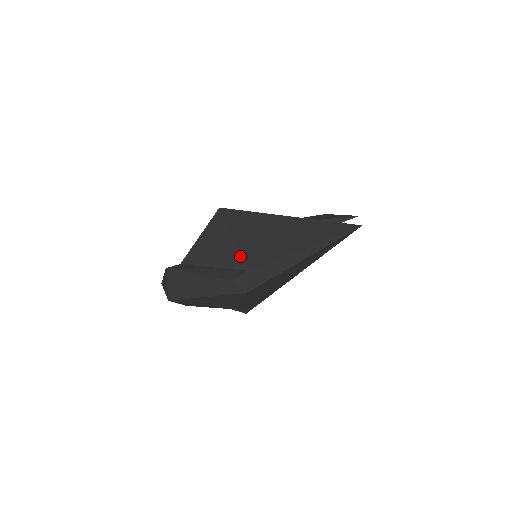
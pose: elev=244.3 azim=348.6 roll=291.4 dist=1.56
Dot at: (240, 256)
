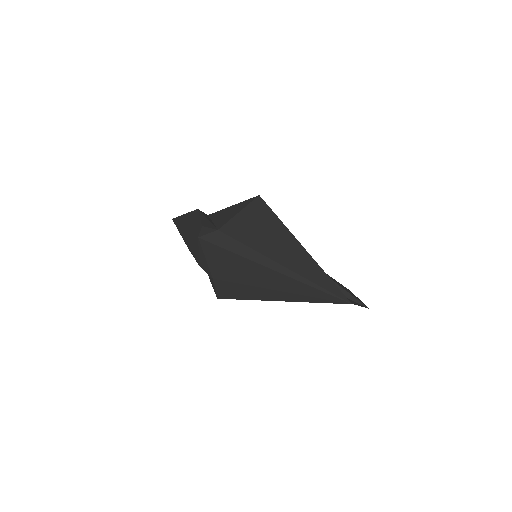
Dot at: (227, 221)
